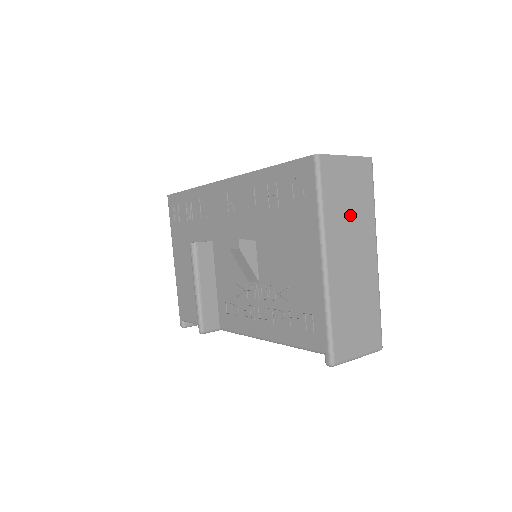
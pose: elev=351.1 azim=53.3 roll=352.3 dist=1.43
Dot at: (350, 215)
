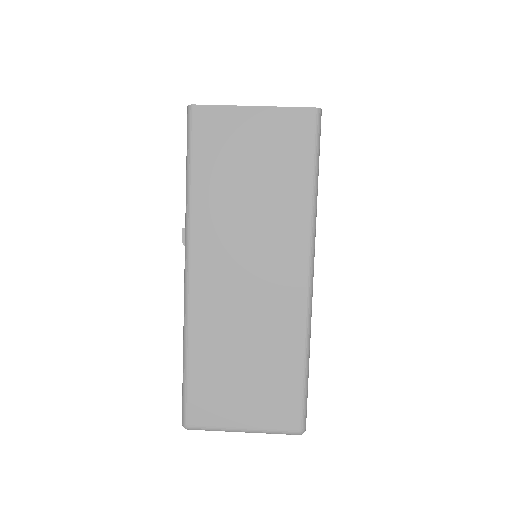
Dot at: (250, 203)
